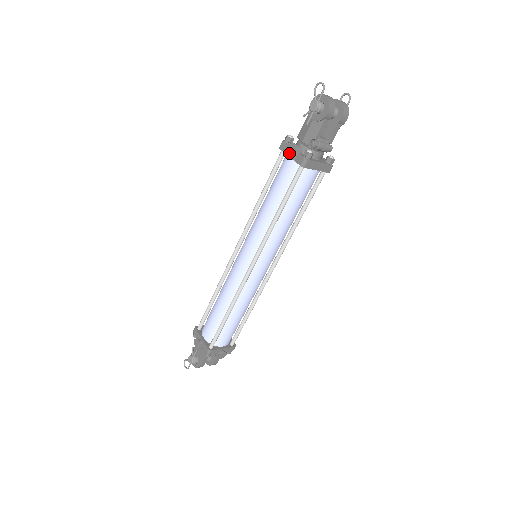
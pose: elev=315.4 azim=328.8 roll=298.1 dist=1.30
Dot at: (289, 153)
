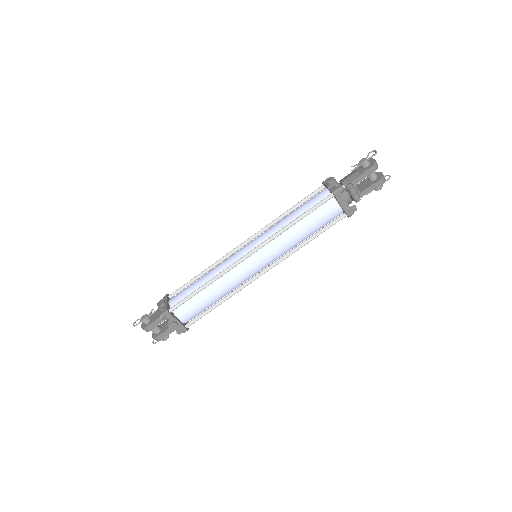
Dot at: (329, 181)
